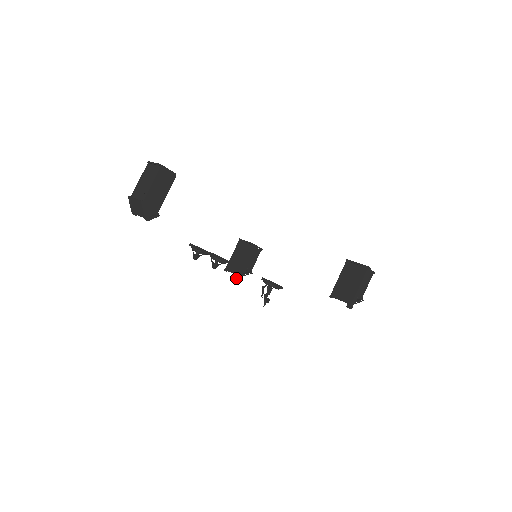
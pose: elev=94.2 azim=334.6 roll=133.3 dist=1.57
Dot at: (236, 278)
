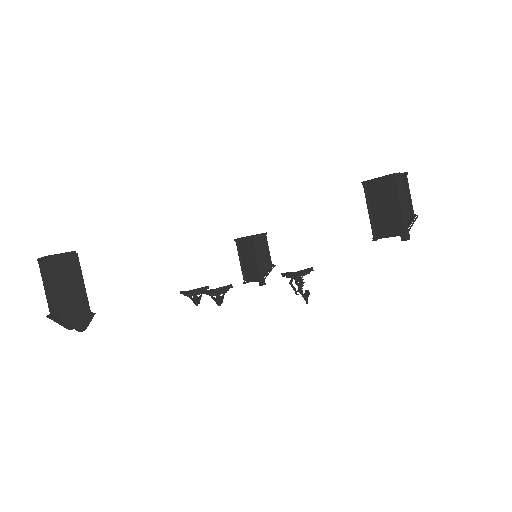
Dot at: (260, 285)
